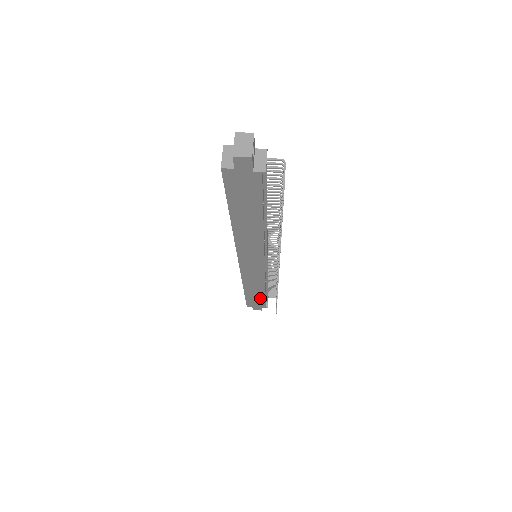
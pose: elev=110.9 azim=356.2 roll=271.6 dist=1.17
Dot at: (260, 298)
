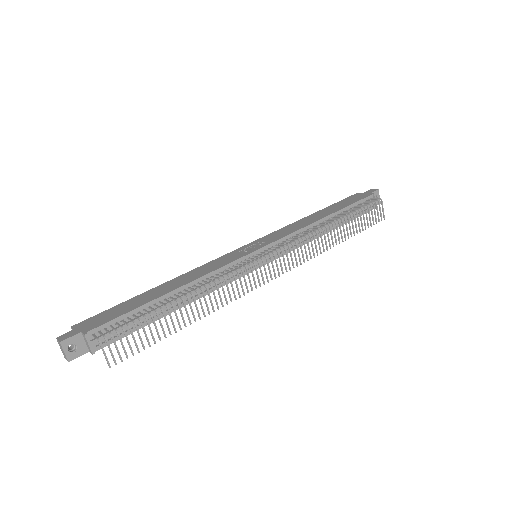
Dot at: occluded
